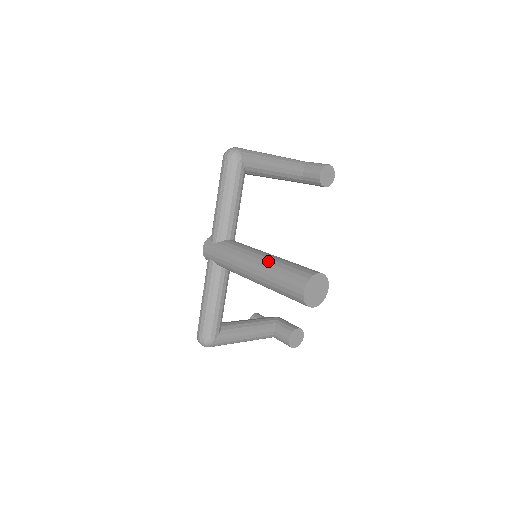
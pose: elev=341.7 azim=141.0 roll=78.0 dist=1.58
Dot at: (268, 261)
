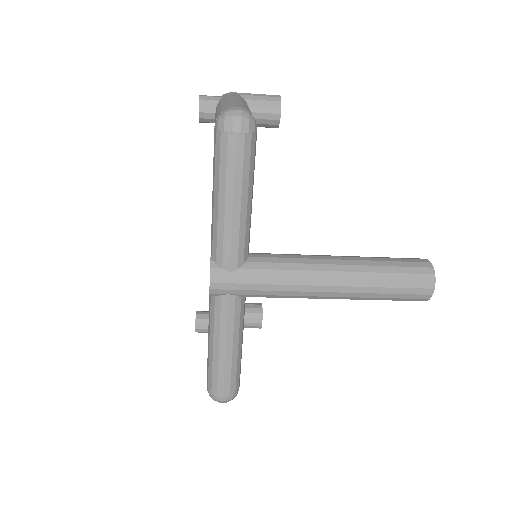
Dot at: (359, 270)
